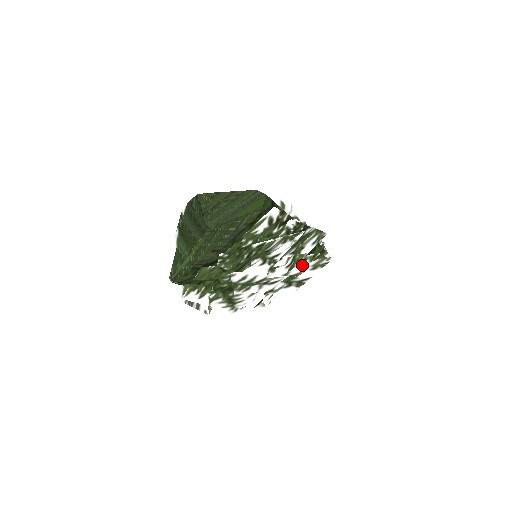
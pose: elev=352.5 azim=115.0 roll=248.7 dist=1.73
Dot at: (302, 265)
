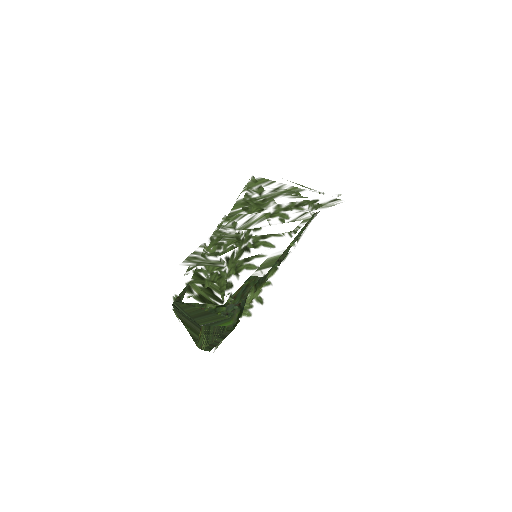
Dot at: occluded
